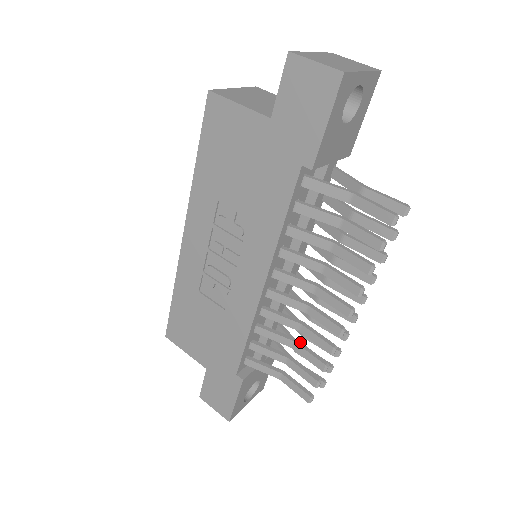
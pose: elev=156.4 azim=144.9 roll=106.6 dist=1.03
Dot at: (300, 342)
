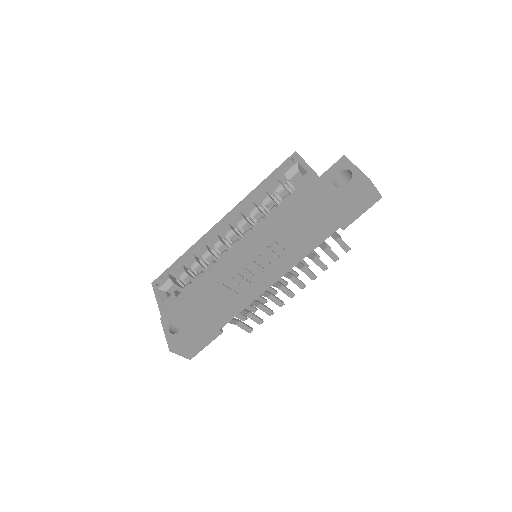
Dot at: (262, 303)
